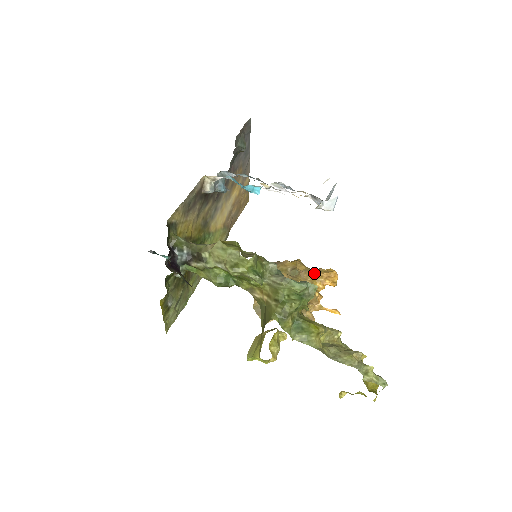
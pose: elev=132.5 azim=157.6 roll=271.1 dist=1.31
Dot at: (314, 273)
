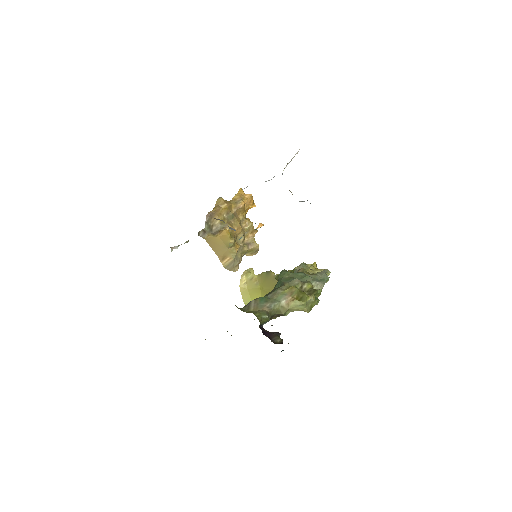
Dot at: (243, 208)
